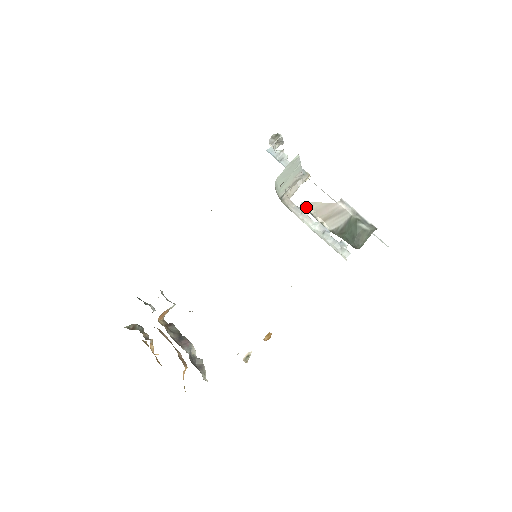
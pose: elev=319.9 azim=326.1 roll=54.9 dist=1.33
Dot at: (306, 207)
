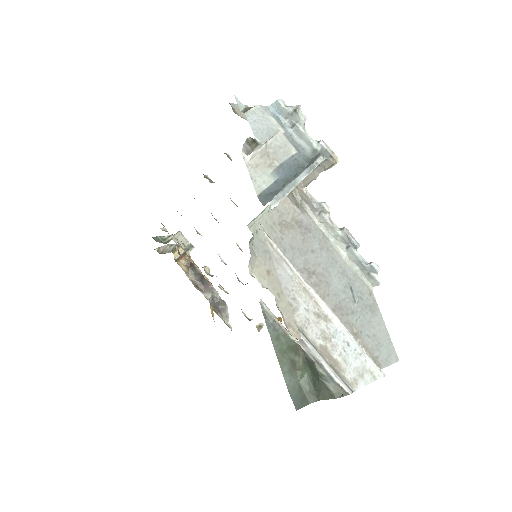
Dot at: (267, 308)
